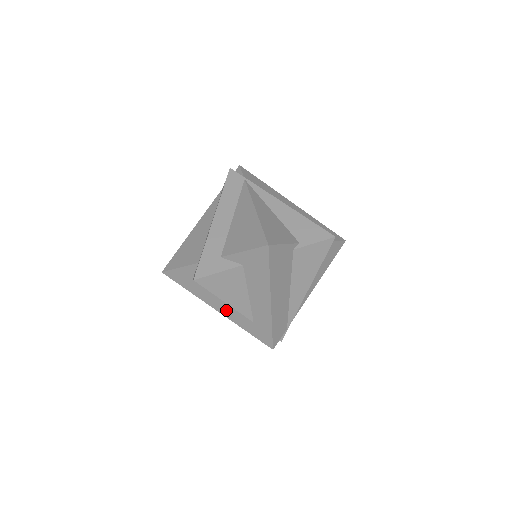
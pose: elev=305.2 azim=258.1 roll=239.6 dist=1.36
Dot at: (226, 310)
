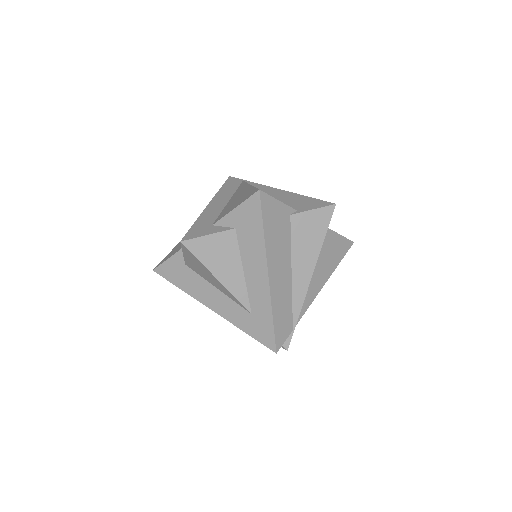
Dot at: (221, 305)
